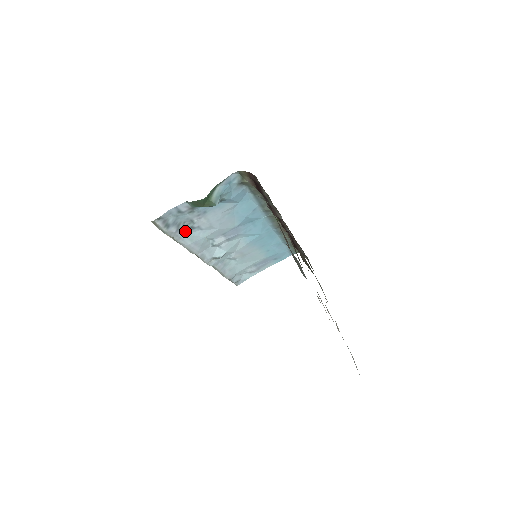
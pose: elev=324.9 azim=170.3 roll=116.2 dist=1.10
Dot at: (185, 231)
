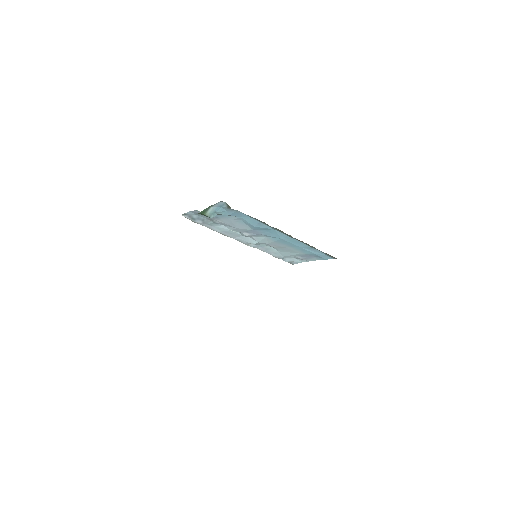
Dot at: (211, 224)
